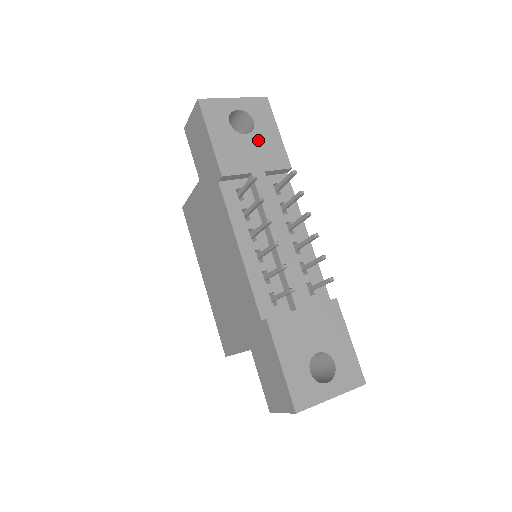
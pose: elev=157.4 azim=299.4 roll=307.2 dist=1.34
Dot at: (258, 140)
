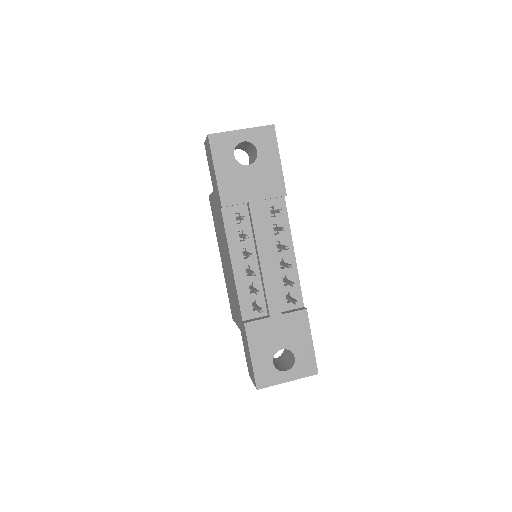
Dot at: (259, 170)
